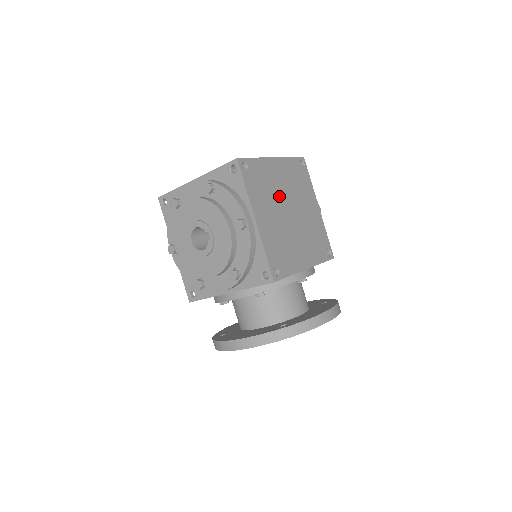
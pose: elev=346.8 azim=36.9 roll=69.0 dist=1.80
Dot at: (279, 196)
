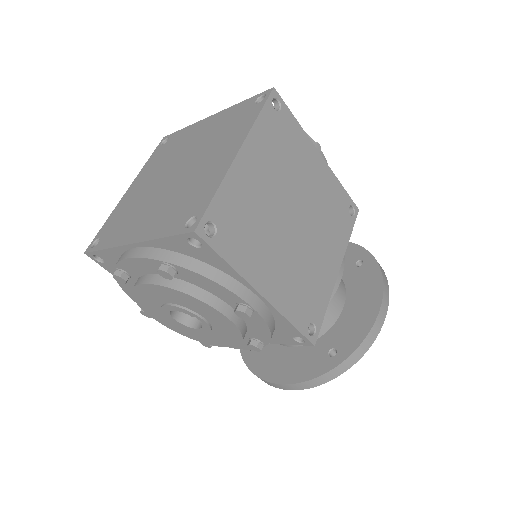
Dot at: (272, 211)
